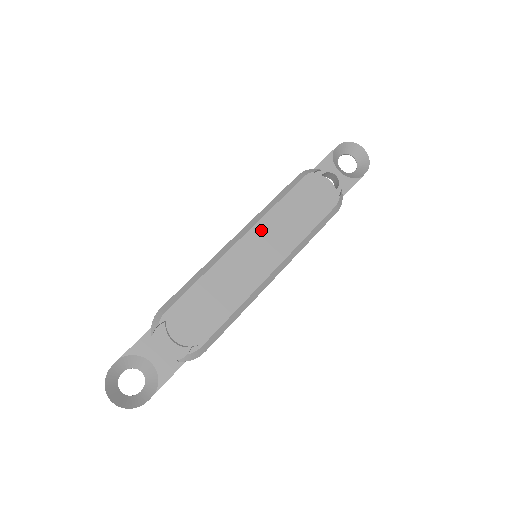
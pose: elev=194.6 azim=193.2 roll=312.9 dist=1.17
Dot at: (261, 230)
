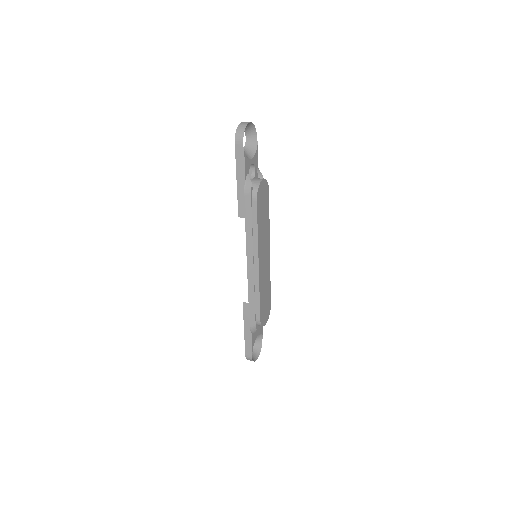
Dot at: (260, 250)
